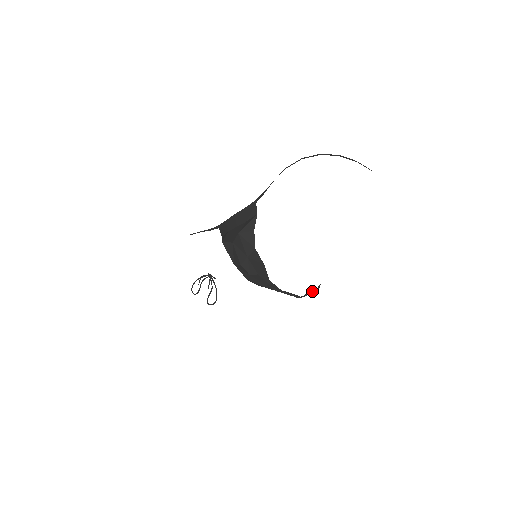
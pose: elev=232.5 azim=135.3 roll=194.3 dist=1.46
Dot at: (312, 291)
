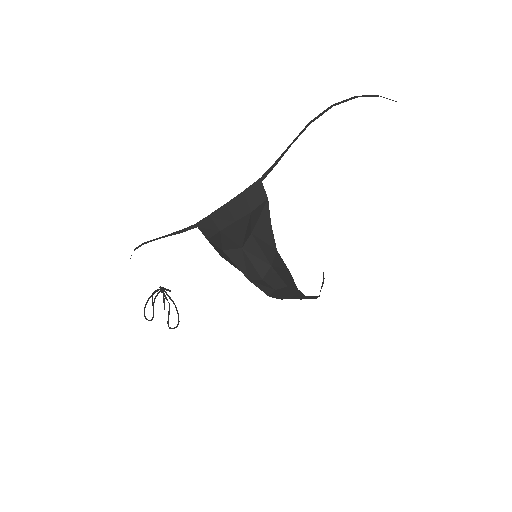
Dot at: (322, 283)
